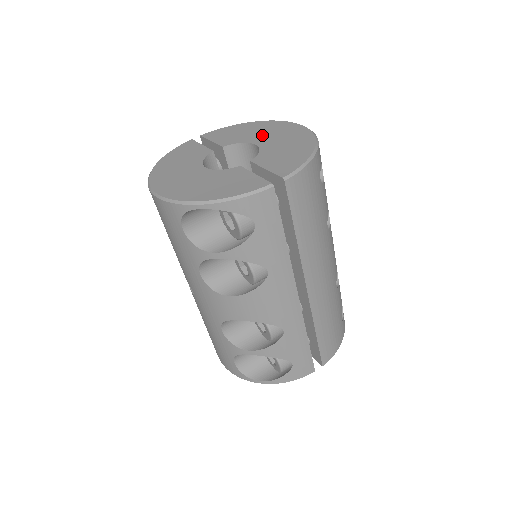
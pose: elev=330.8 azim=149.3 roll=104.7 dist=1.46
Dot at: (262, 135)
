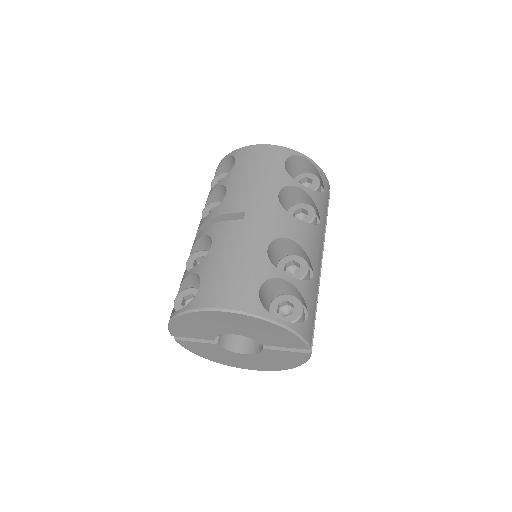
Dot at: occluded
